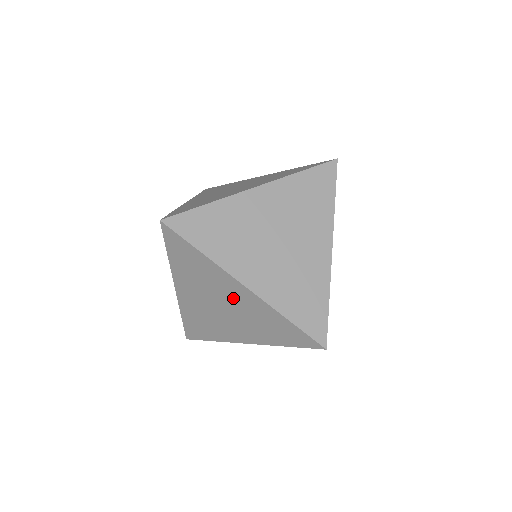
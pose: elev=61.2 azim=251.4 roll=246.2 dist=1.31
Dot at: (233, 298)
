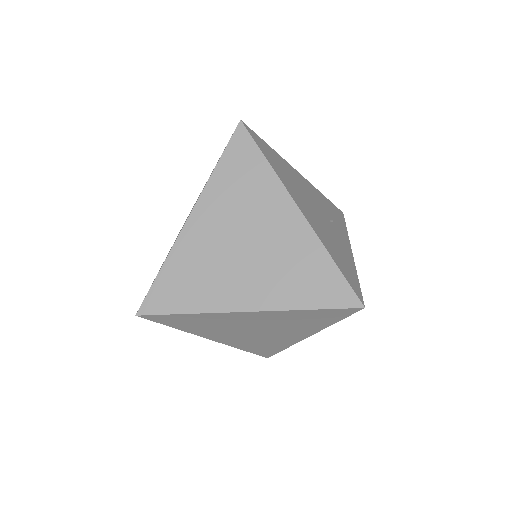
Dot at: (252, 322)
